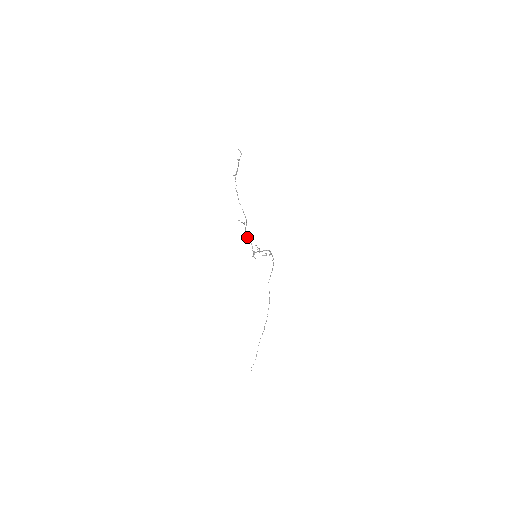
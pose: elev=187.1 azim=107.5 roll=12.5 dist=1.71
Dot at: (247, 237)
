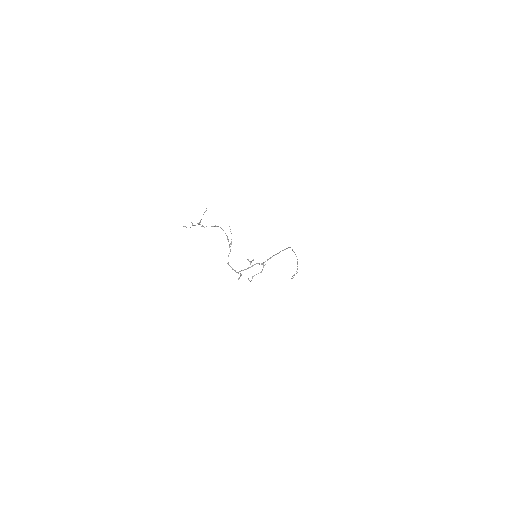
Dot at: (229, 265)
